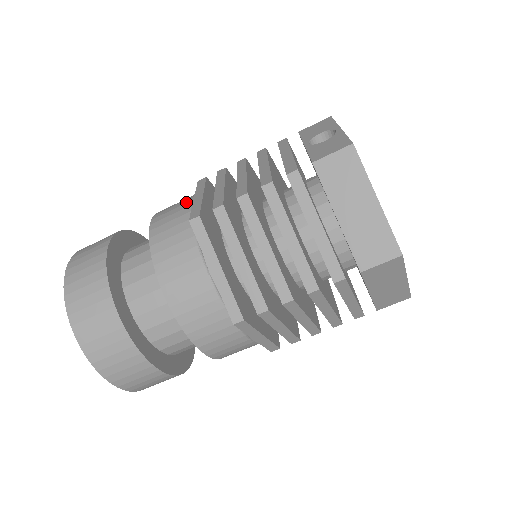
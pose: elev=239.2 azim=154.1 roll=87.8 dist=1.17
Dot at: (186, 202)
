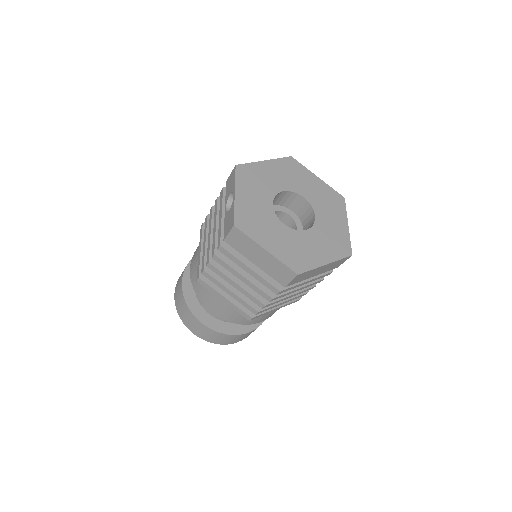
Dot at: (197, 254)
